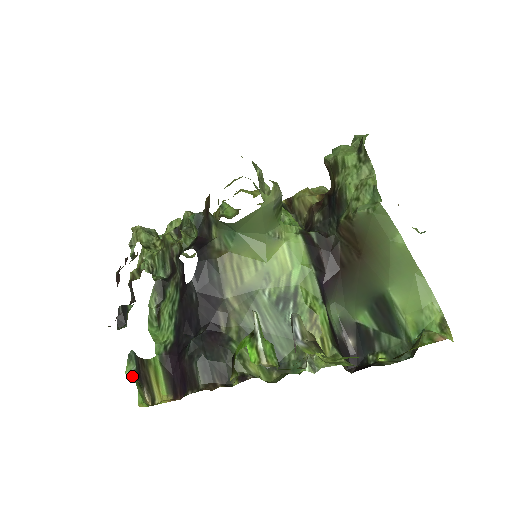
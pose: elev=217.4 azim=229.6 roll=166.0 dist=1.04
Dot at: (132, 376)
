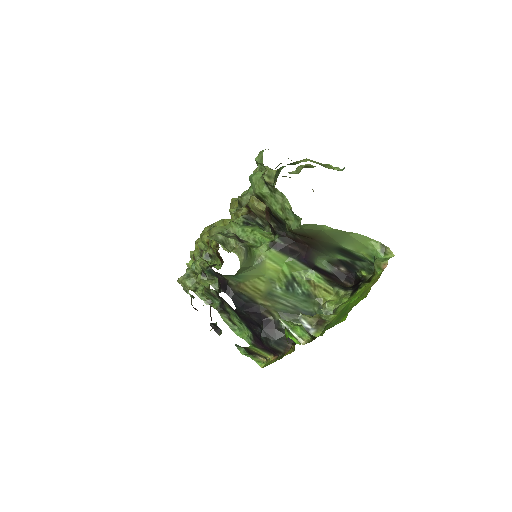
Dot at: (246, 354)
